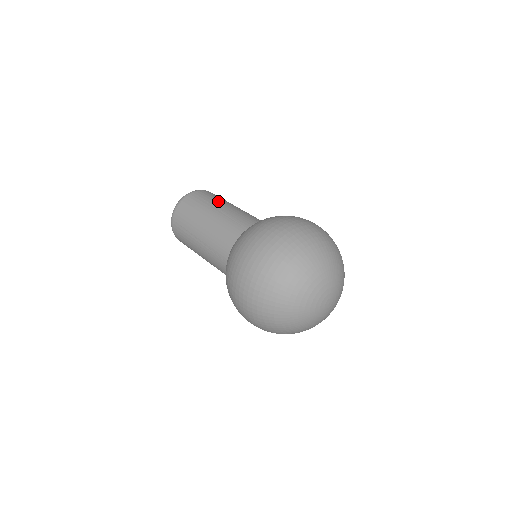
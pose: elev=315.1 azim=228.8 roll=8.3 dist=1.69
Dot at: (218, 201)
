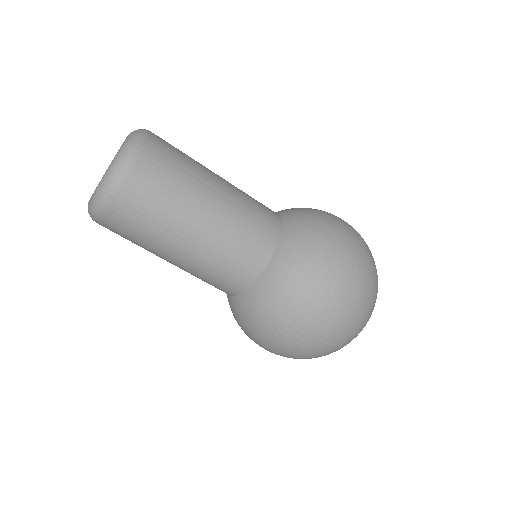
Dot at: (200, 167)
